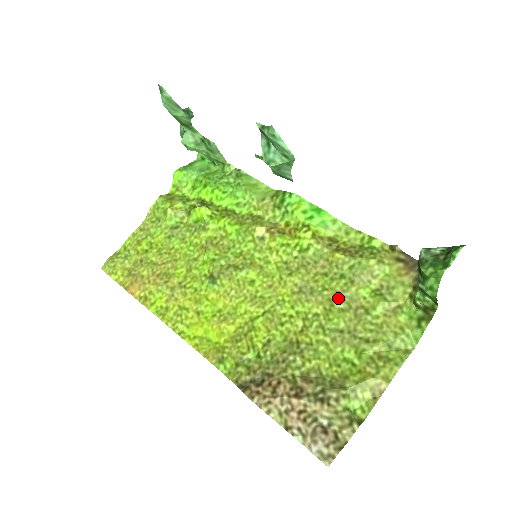
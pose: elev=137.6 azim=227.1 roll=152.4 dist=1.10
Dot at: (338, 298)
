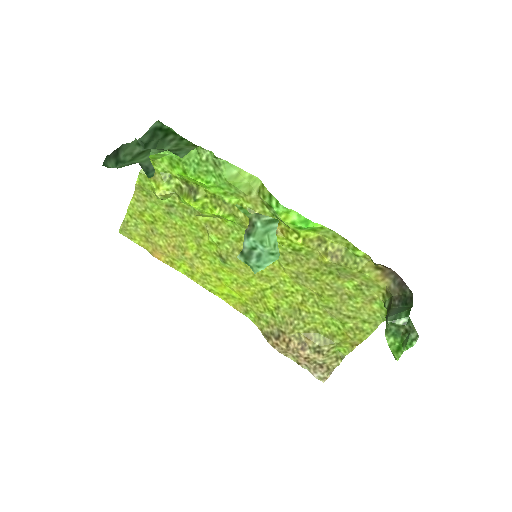
Dot at: (328, 288)
